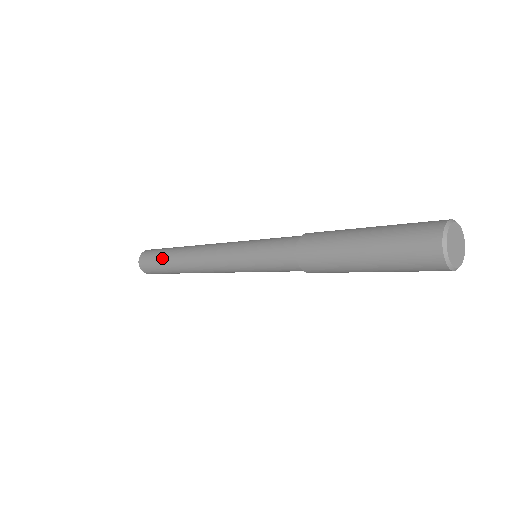
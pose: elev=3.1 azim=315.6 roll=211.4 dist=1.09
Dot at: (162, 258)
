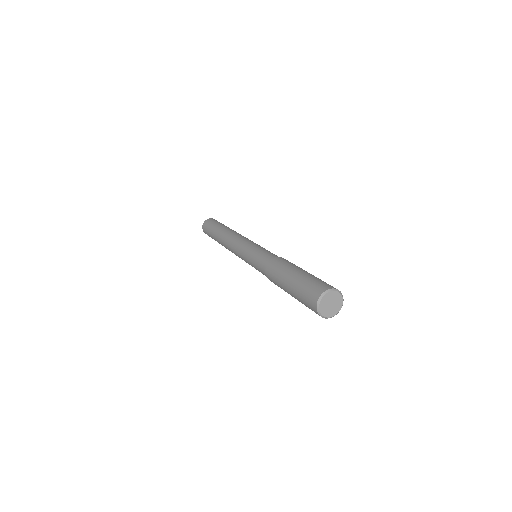
Dot at: (213, 230)
